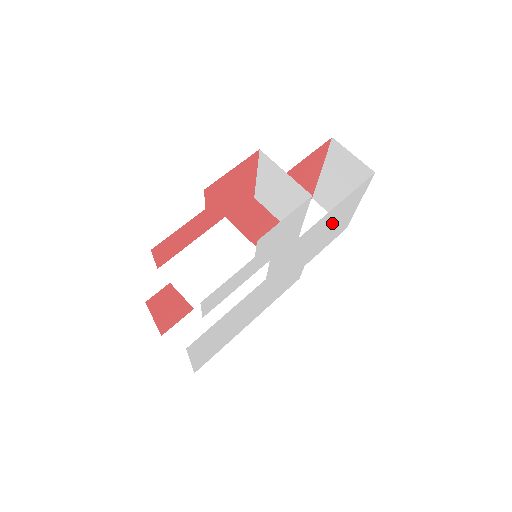
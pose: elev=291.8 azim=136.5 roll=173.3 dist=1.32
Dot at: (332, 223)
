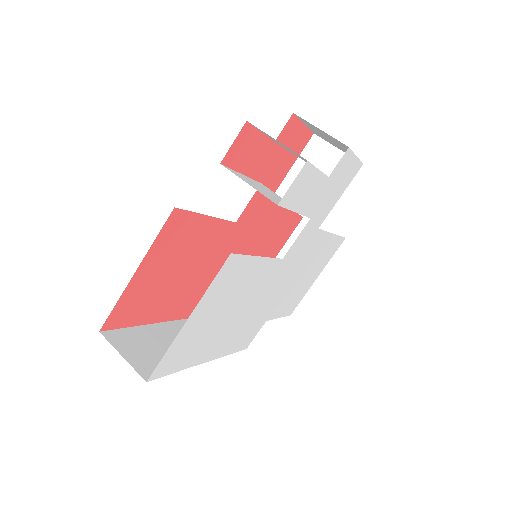
Dot at: (311, 268)
